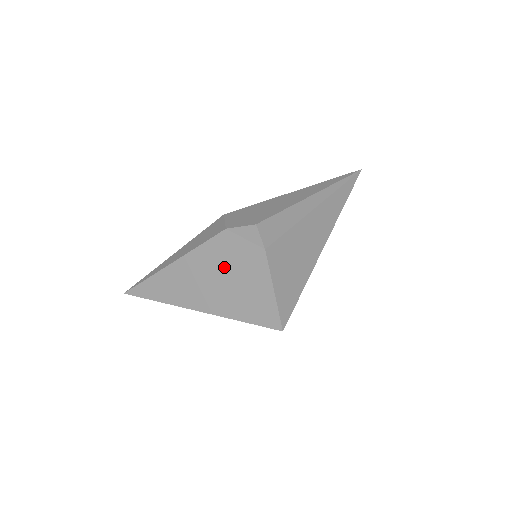
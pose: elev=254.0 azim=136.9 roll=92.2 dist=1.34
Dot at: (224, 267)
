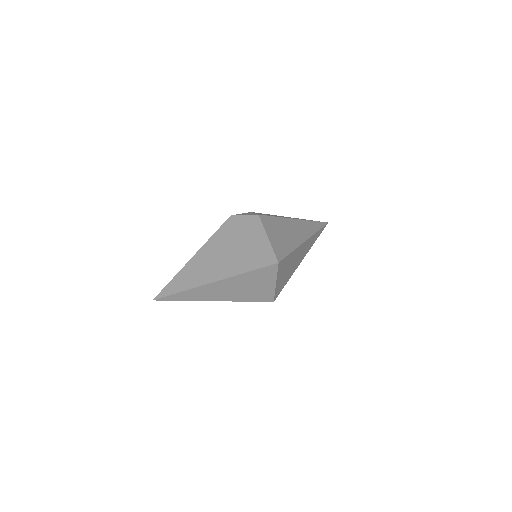
Dot at: (231, 240)
